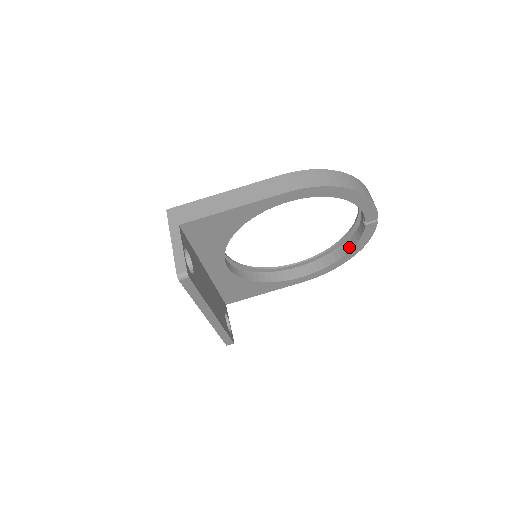
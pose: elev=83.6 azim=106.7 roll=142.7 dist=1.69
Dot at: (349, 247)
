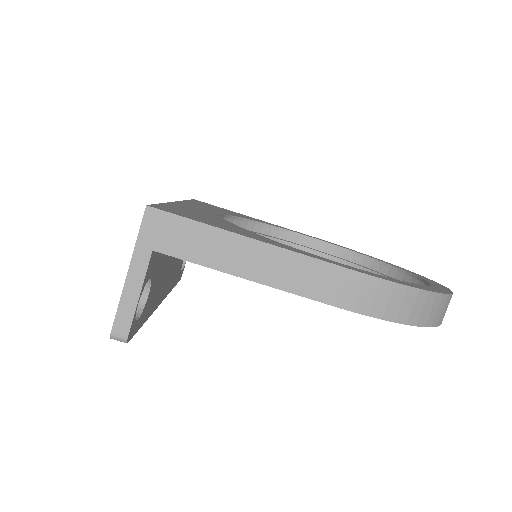
Dot at: occluded
